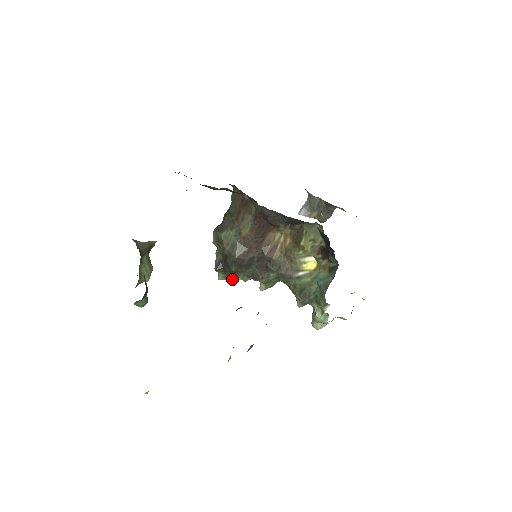
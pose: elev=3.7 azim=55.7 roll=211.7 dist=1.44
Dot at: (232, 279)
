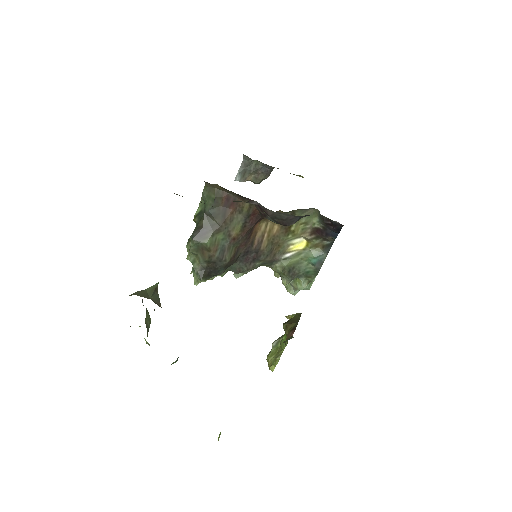
Dot at: (209, 279)
